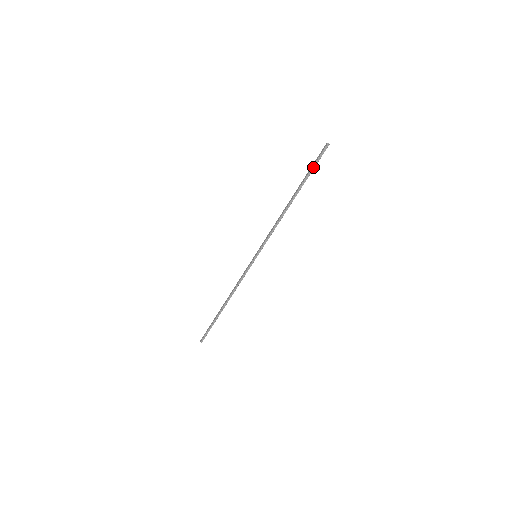
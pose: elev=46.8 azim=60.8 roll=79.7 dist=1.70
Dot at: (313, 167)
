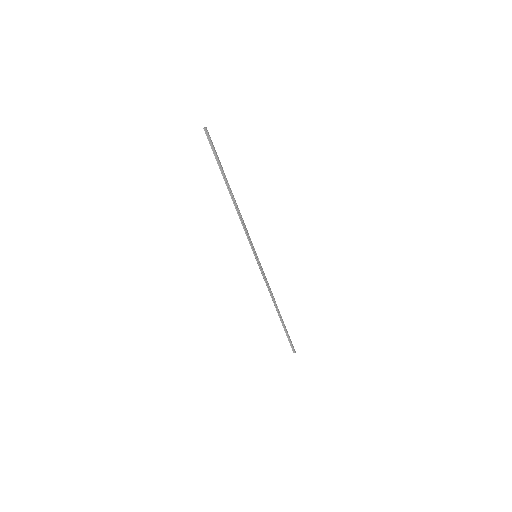
Dot at: (215, 155)
